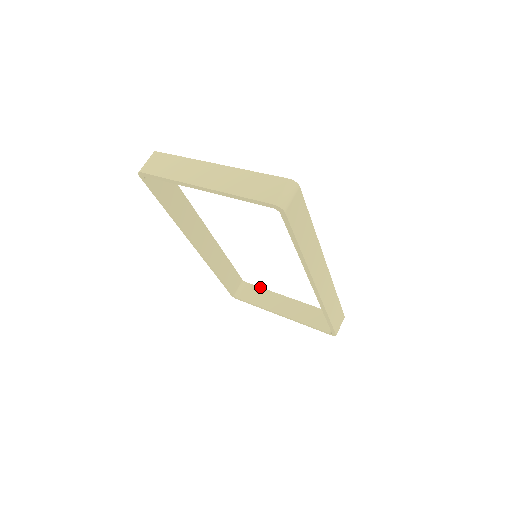
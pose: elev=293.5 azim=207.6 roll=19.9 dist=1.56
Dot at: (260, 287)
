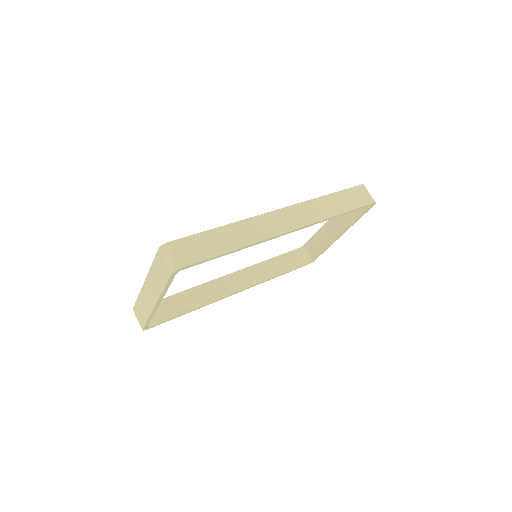
Dot at: (311, 237)
